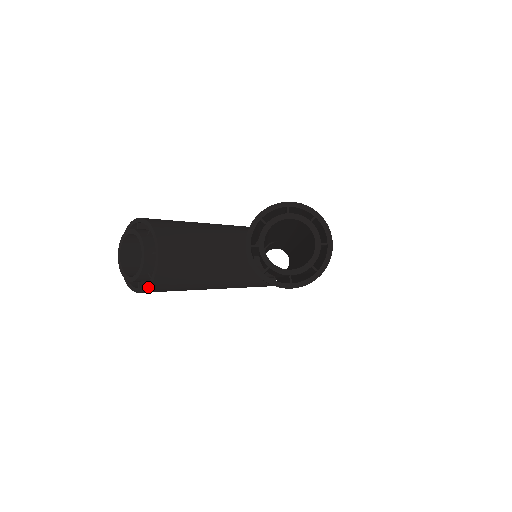
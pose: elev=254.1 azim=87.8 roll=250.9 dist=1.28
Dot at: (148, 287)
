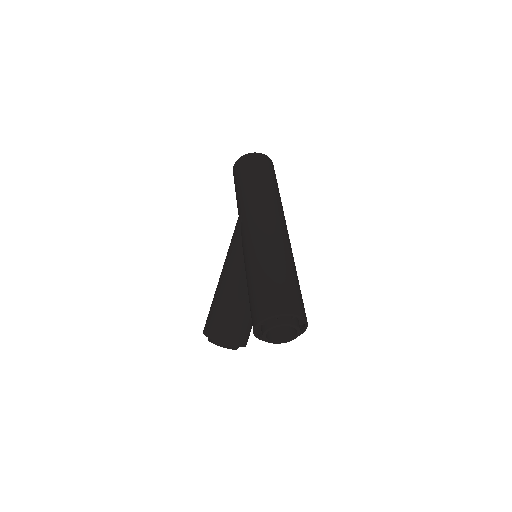
Dot at: occluded
